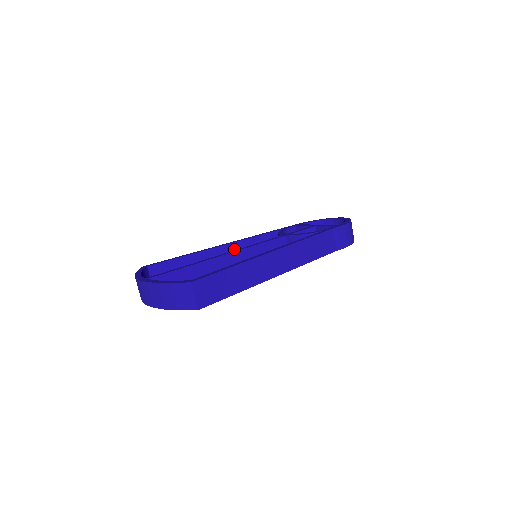
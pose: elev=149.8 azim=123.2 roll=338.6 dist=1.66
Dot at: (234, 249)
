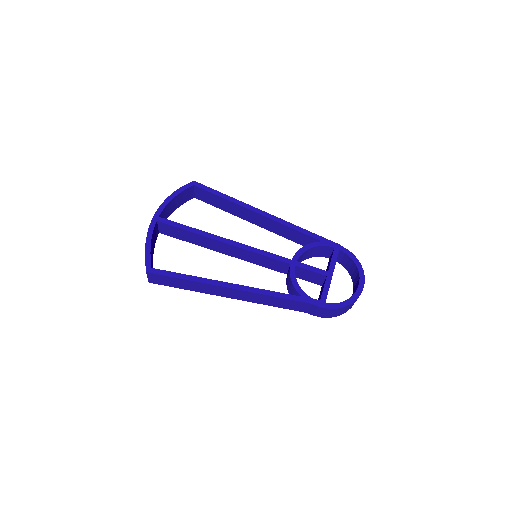
Dot at: (268, 222)
